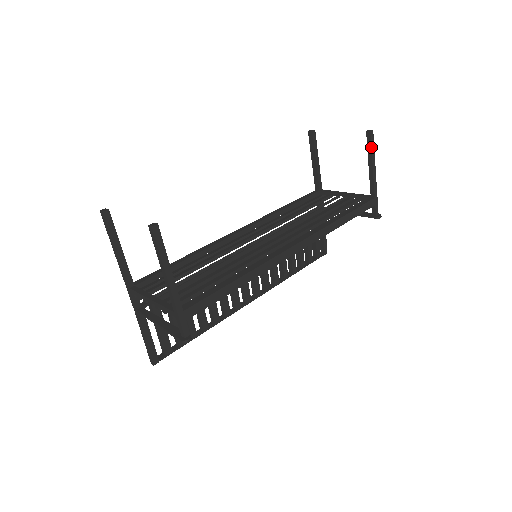
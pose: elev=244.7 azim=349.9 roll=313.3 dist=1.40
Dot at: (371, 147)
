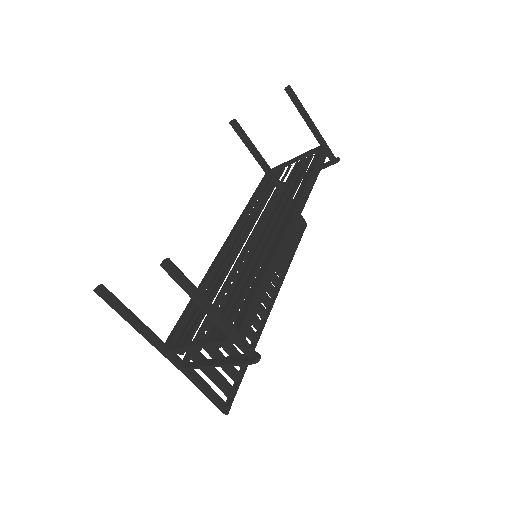
Dot at: (297, 101)
